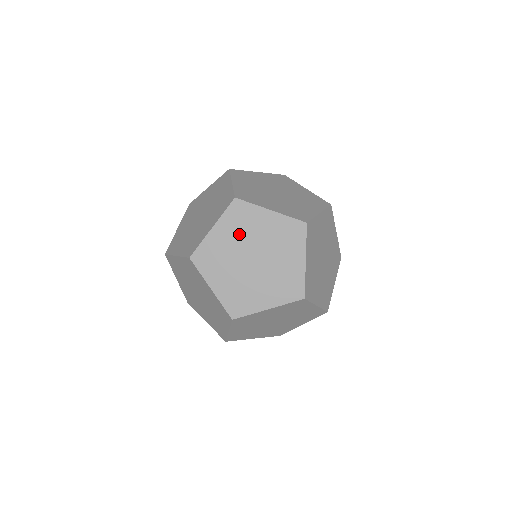
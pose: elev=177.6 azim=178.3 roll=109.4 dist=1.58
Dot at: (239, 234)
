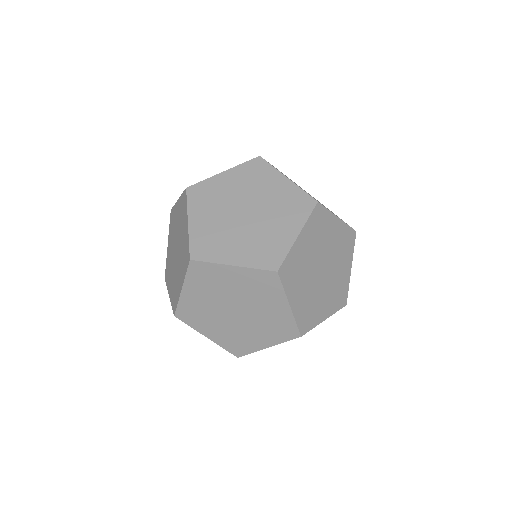
Dot at: (316, 243)
